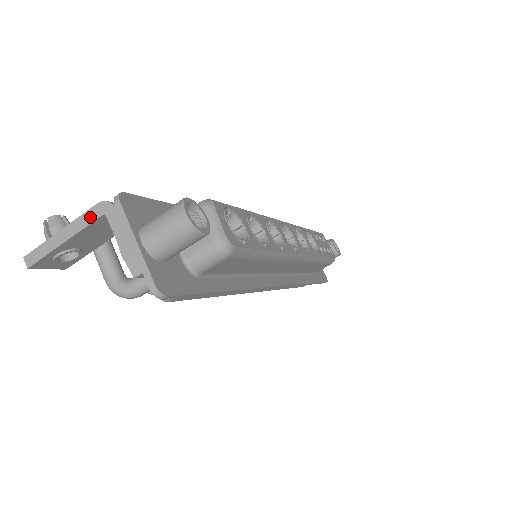
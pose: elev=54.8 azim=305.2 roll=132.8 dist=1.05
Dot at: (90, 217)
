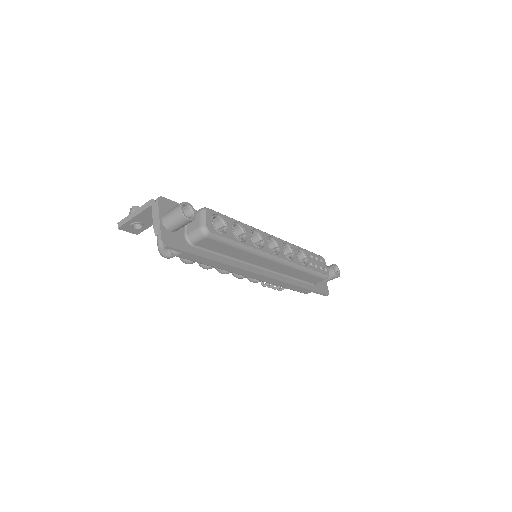
Dot at: (146, 206)
